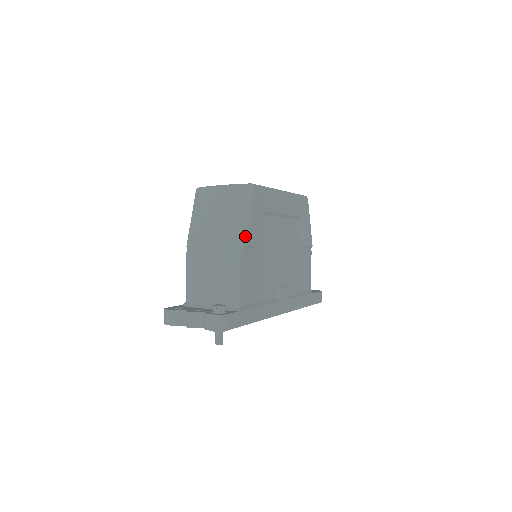
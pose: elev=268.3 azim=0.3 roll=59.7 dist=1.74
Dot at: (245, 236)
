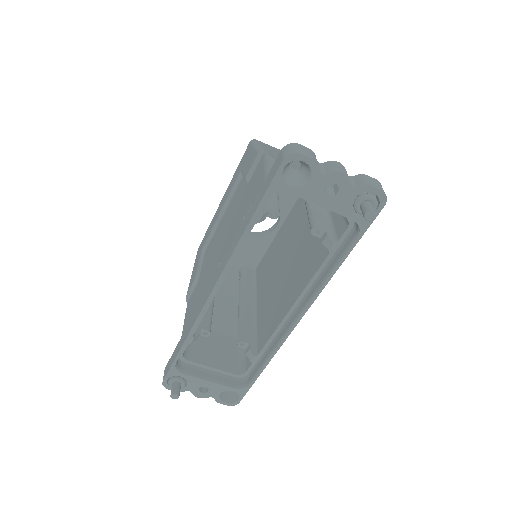
Dot at: occluded
